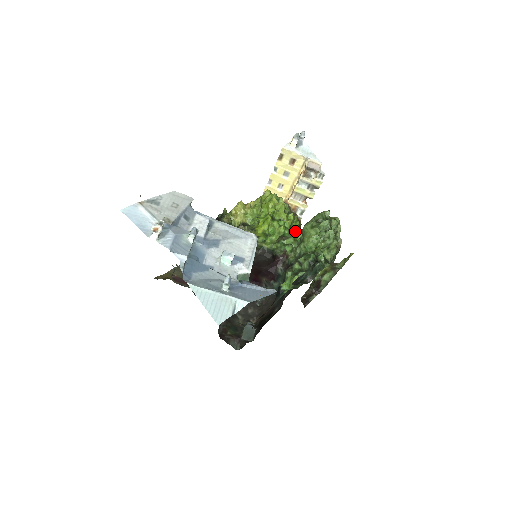
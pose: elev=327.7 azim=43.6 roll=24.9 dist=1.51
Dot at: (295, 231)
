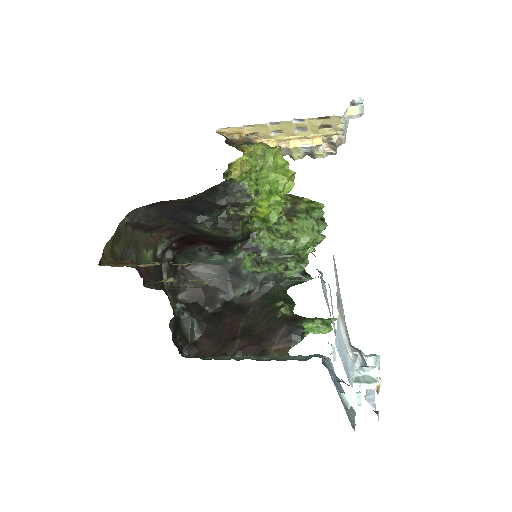
Dot at: occluded
